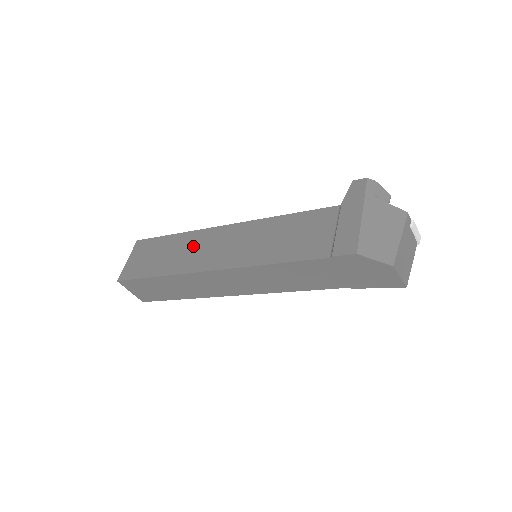
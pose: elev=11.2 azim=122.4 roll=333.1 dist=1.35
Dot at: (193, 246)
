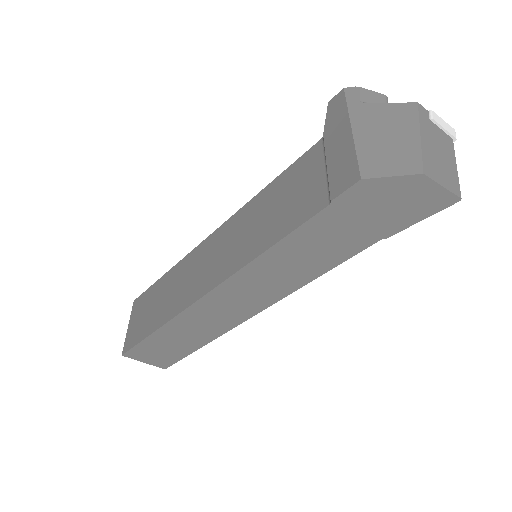
Dot at: (182, 277)
